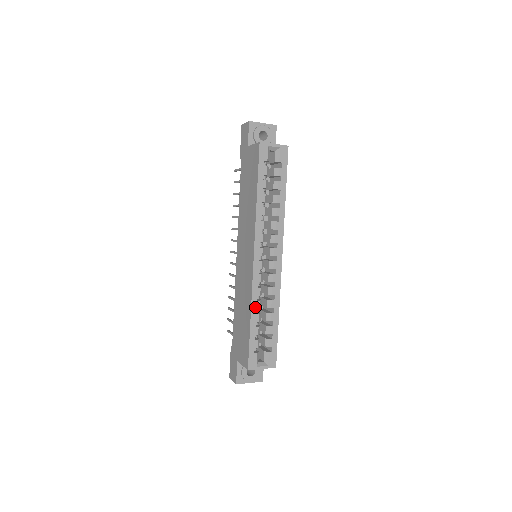
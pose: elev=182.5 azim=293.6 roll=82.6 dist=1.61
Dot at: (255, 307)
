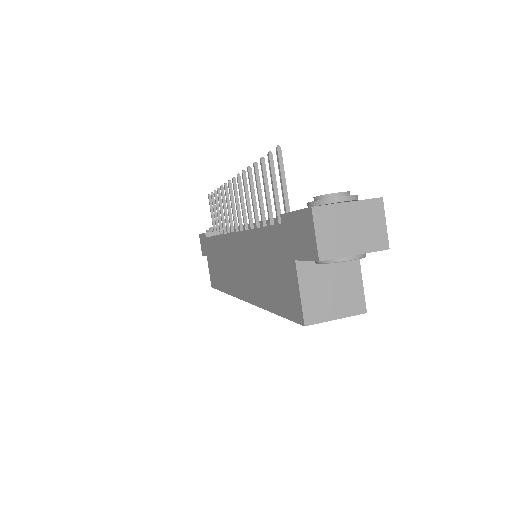
Dot at: occluded
